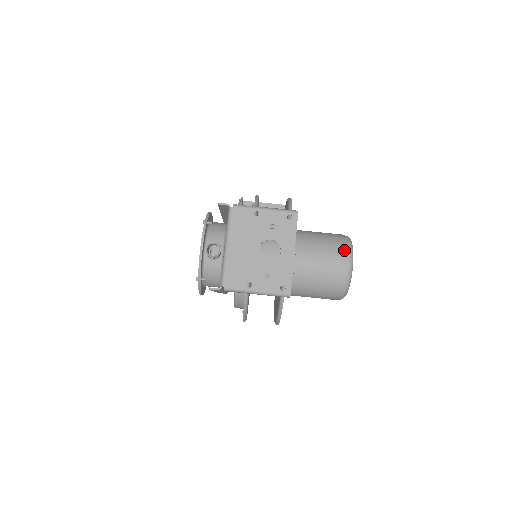
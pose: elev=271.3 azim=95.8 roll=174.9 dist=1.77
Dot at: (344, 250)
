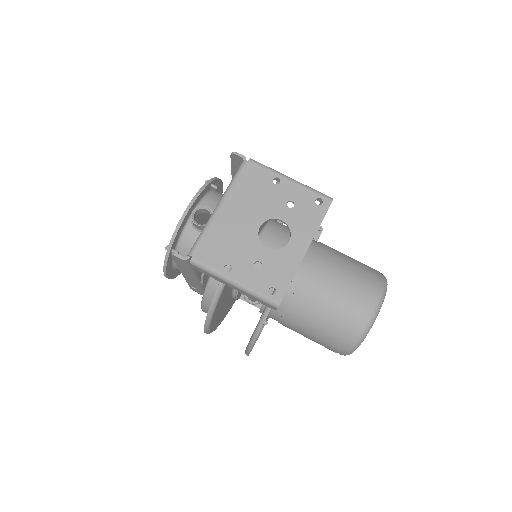
Dot at: (374, 286)
